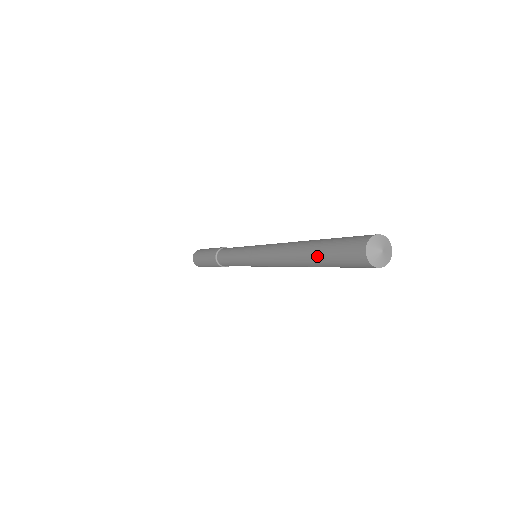
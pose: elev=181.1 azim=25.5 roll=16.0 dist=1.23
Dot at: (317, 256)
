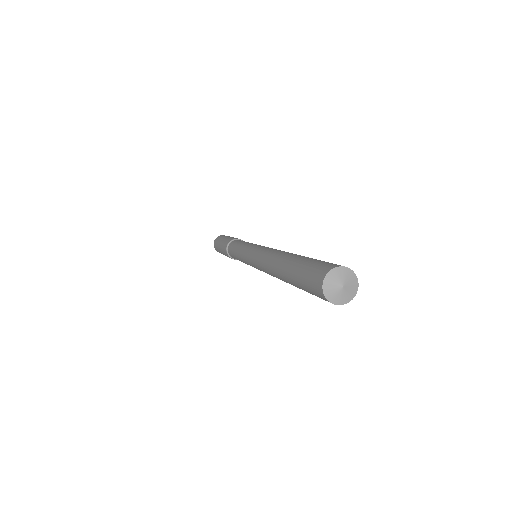
Dot at: (292, 284)
